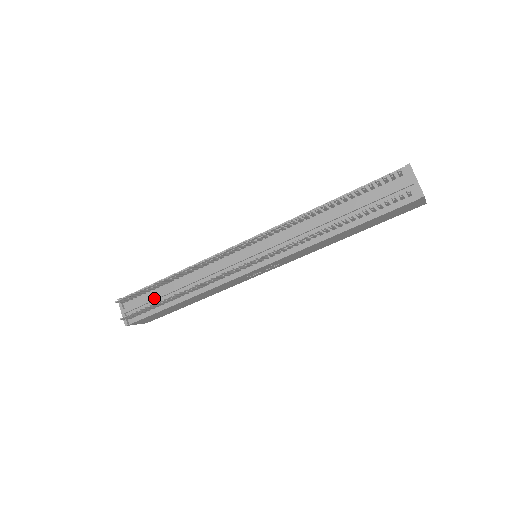
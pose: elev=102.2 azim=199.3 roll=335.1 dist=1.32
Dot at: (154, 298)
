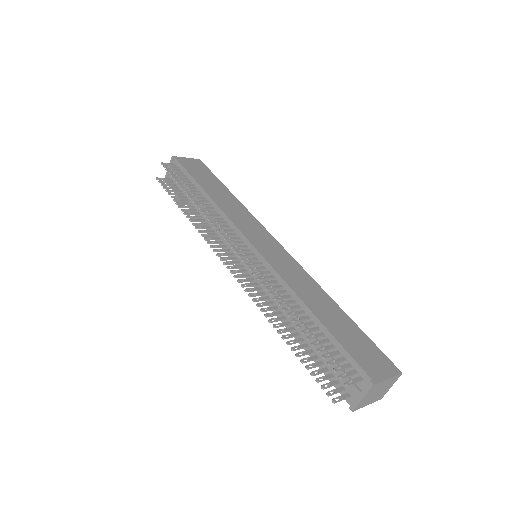
Dot at: occluded
